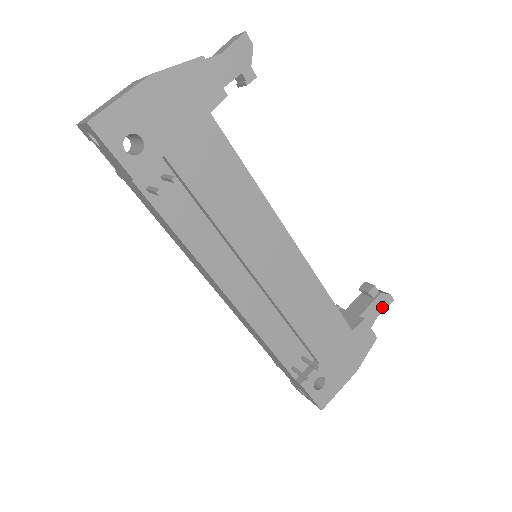
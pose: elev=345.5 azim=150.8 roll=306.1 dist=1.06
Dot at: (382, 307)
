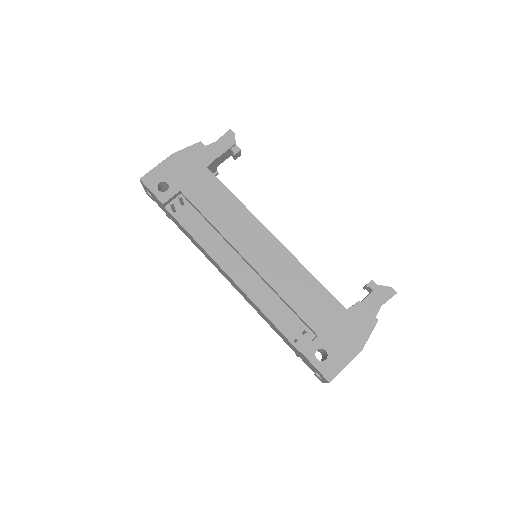
Dot at: (384, 298)
